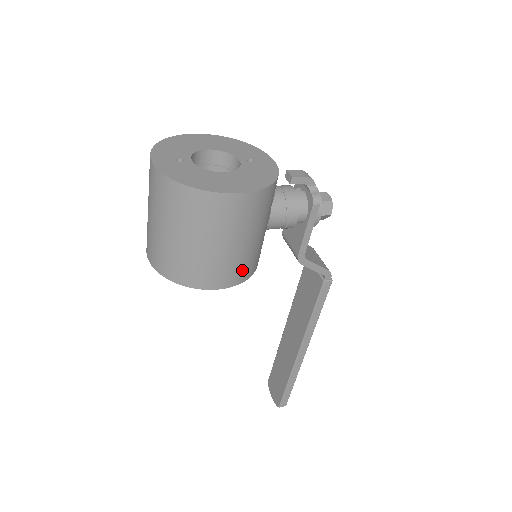
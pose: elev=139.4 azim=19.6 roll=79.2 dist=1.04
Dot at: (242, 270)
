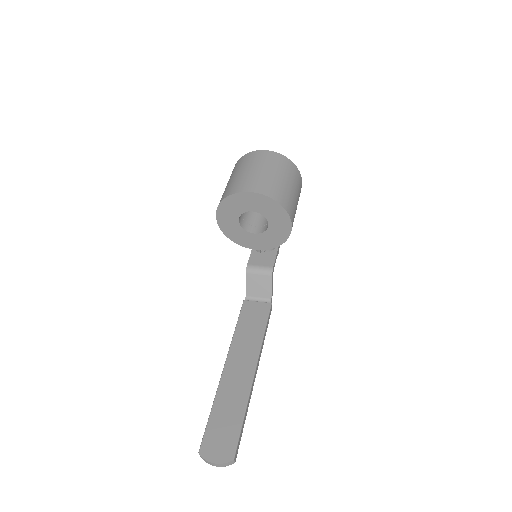
Dot at: occluded
